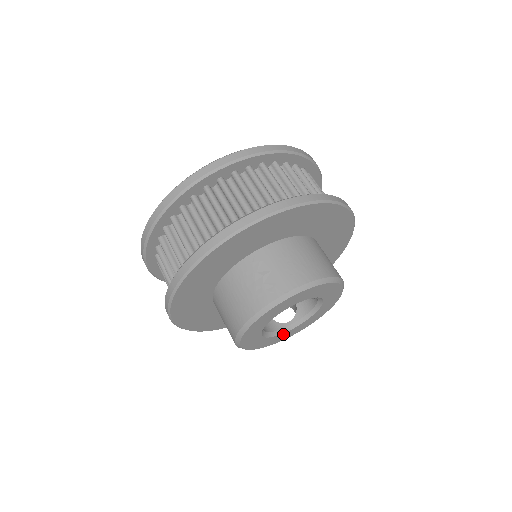
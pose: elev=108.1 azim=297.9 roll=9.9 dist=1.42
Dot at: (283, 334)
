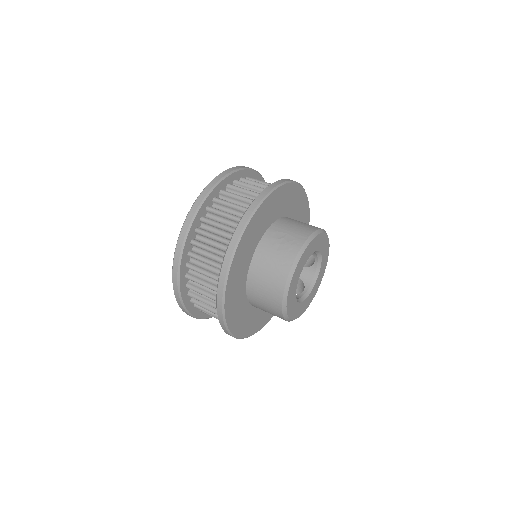
Dot at: (304, 302)
